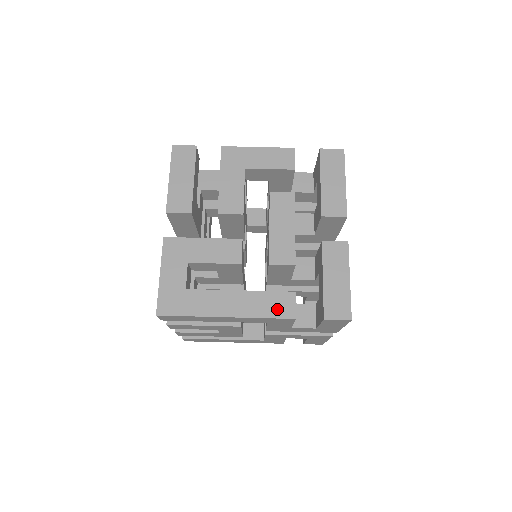
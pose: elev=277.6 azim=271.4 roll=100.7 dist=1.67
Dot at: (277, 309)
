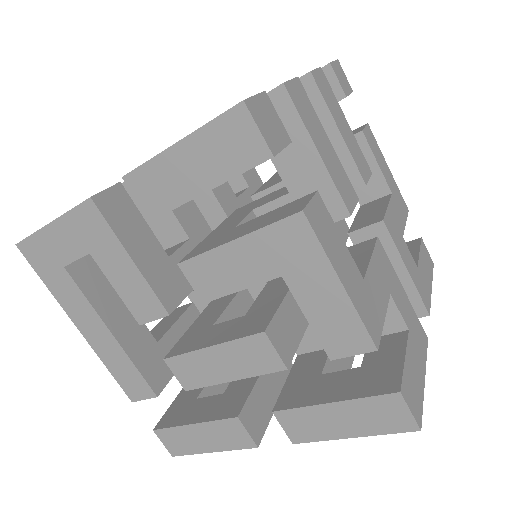
Dot at: (126, 381)
